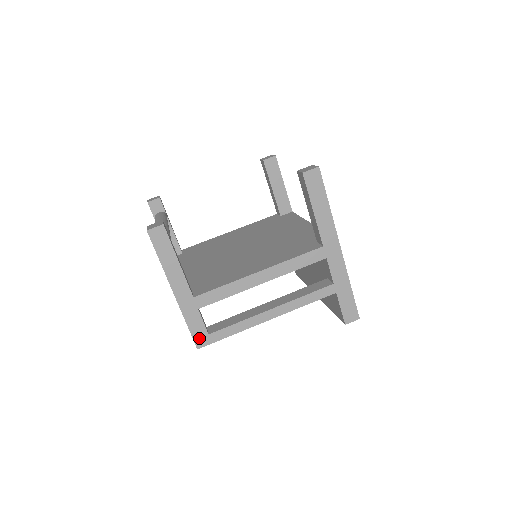
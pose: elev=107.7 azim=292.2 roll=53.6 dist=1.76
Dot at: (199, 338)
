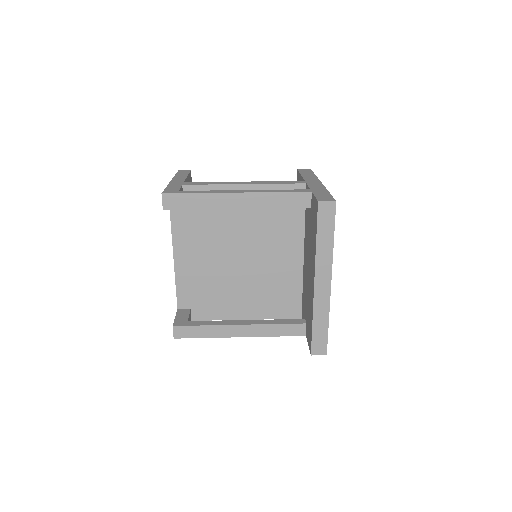
Dot at: (169, 191)
